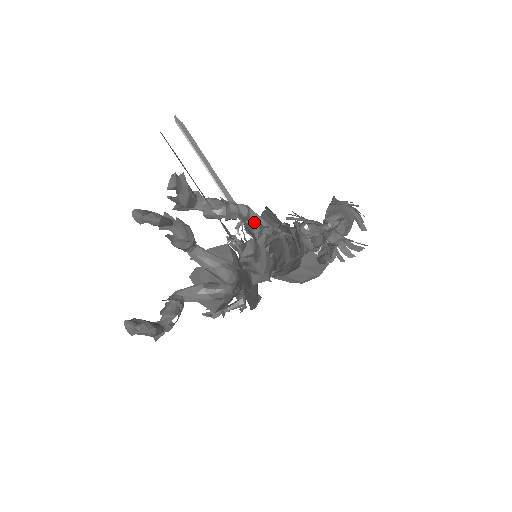
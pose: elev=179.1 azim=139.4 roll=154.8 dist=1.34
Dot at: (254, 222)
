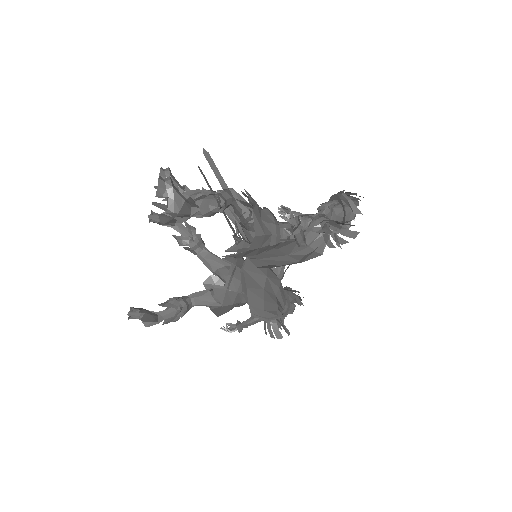
Dot at: occluded
